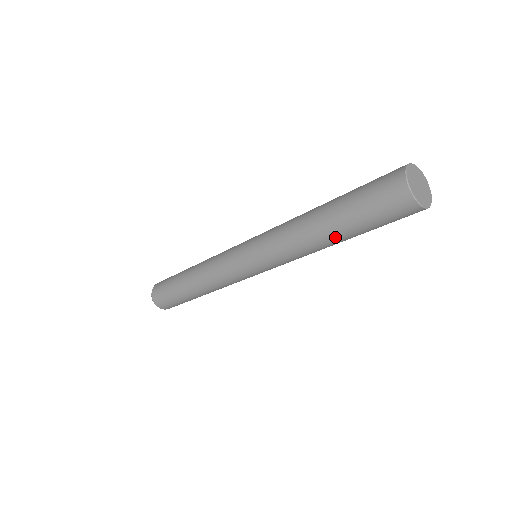
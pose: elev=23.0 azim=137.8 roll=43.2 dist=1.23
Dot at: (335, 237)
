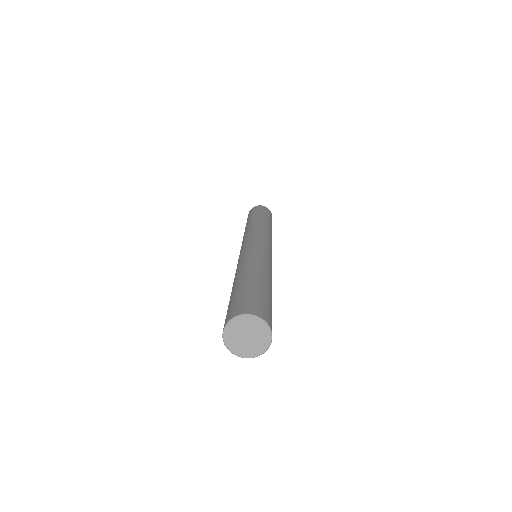
Dot at: occluded
